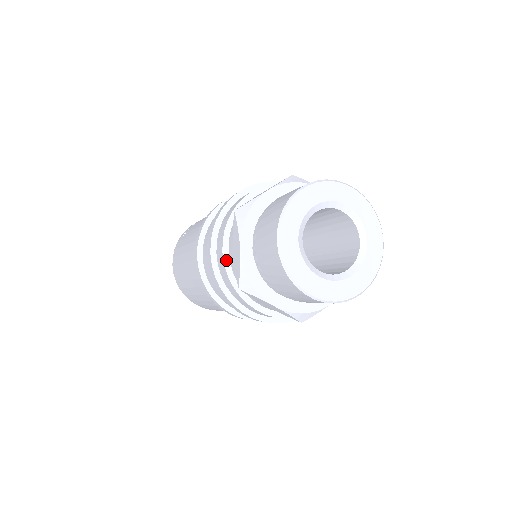
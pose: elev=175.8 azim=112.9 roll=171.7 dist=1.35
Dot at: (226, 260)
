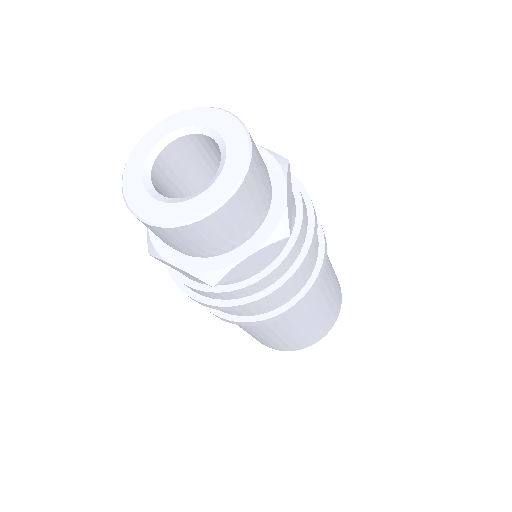
Dot at: occluded
